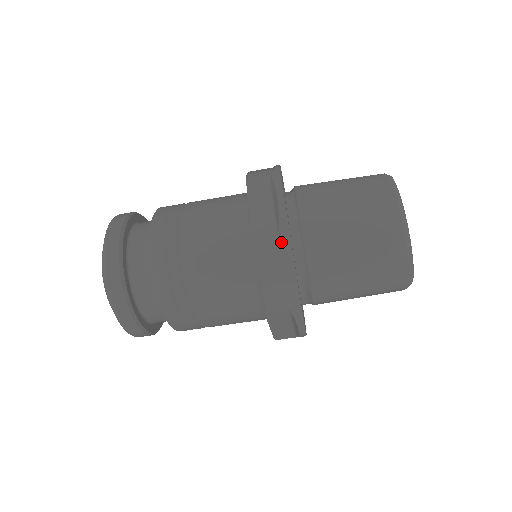
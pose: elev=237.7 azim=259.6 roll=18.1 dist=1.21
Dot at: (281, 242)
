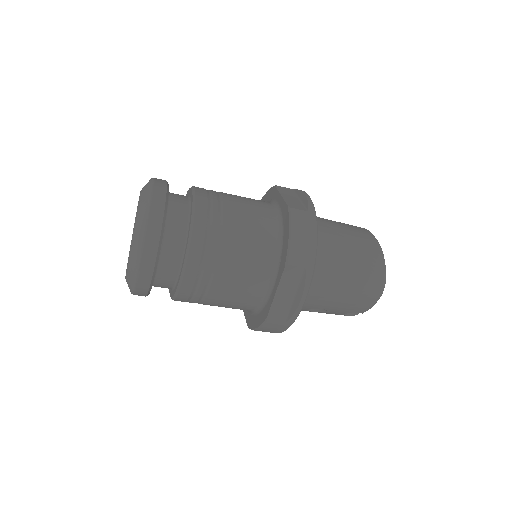
Dot at: (310, 214)
